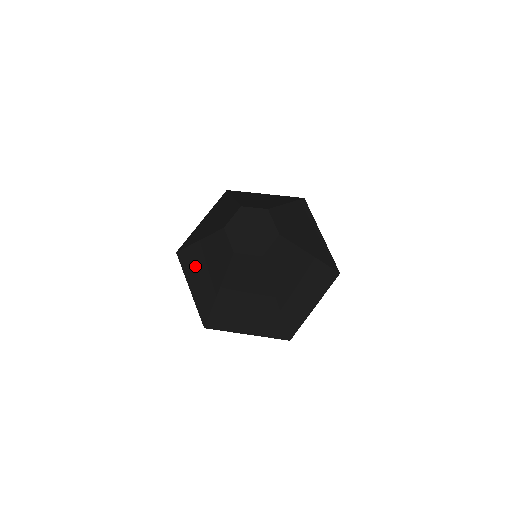
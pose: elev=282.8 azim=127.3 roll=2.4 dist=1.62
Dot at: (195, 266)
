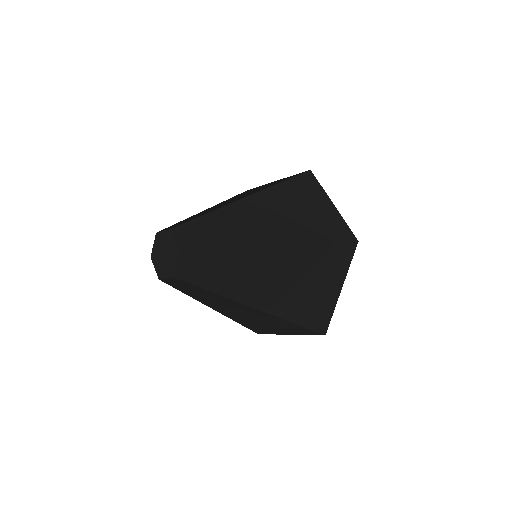
Dot at: occluded
